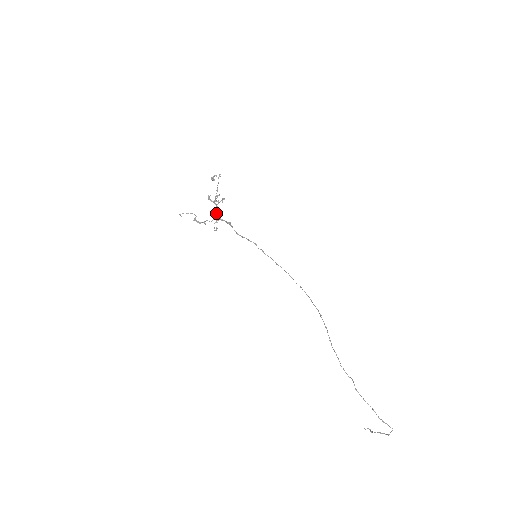
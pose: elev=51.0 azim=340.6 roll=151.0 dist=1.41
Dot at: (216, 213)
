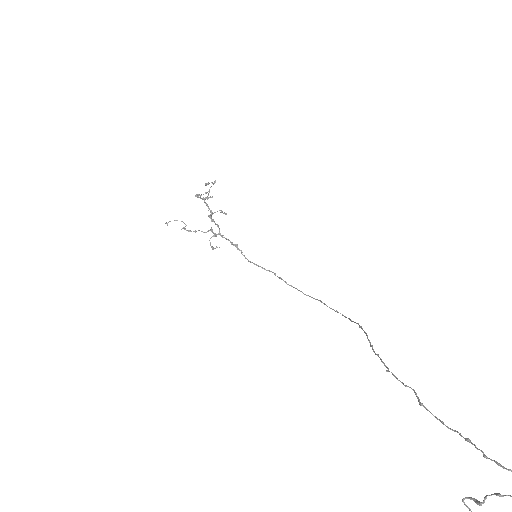
Dot at: (208, 216)
